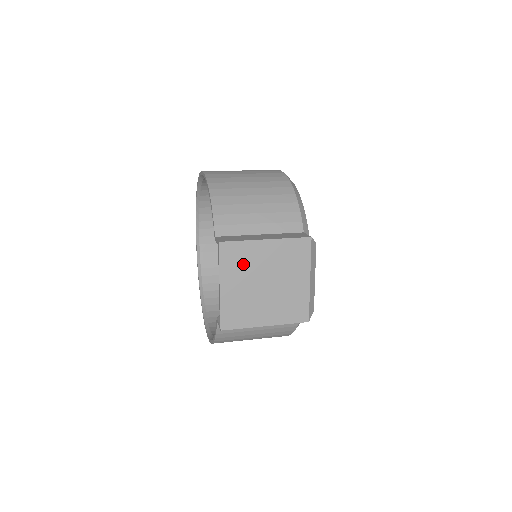
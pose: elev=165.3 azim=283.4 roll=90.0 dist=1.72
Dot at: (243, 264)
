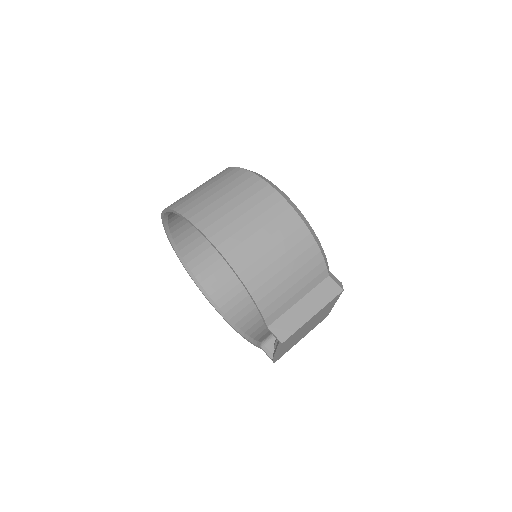
Dot at: (295, 336)
